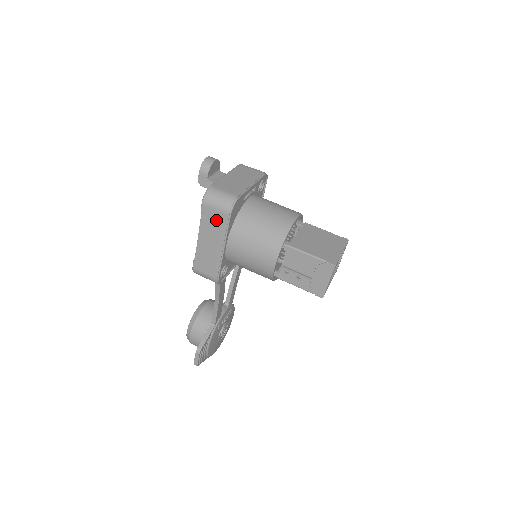
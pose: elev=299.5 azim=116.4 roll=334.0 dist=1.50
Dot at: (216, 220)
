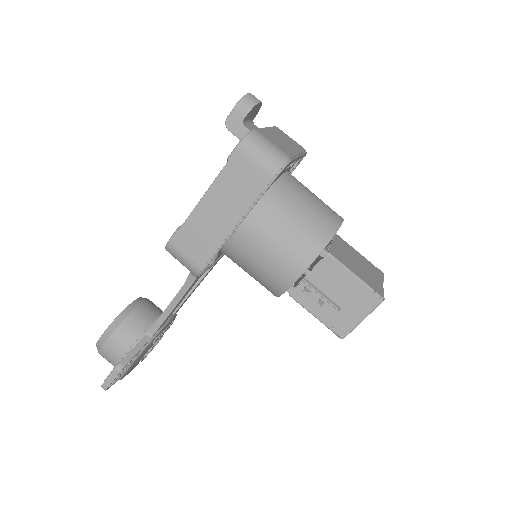
Dot at: (247, 180)
